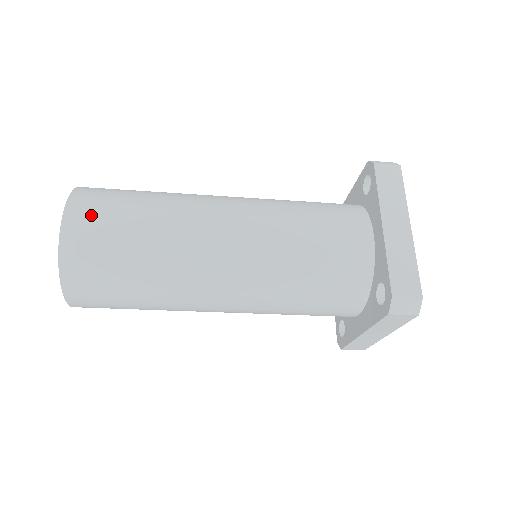
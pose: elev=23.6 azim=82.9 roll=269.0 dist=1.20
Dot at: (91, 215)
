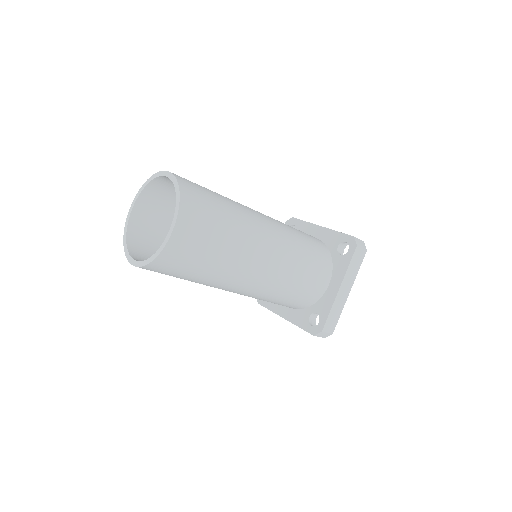
Dot at: occluded
